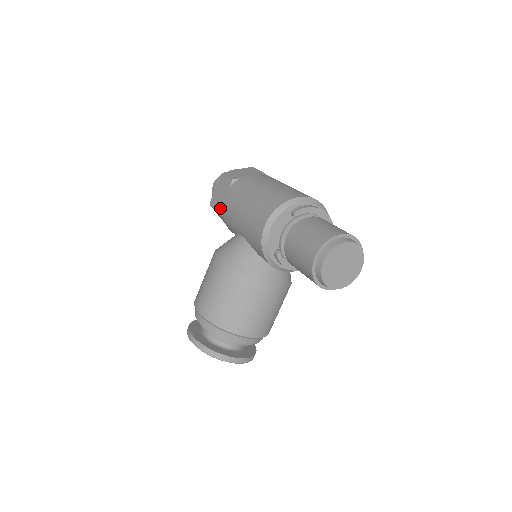
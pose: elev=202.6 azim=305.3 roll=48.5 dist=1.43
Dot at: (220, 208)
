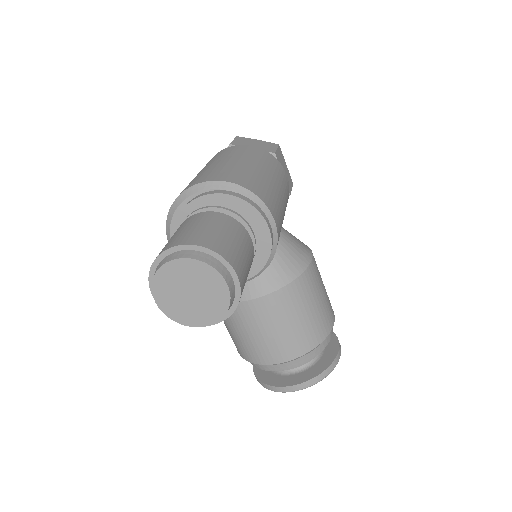
Dot at: occluded
